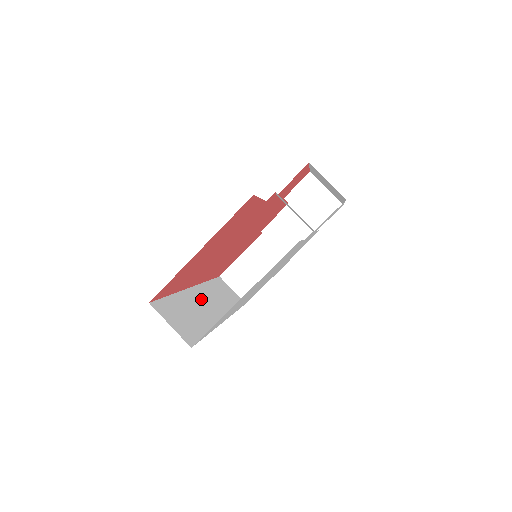
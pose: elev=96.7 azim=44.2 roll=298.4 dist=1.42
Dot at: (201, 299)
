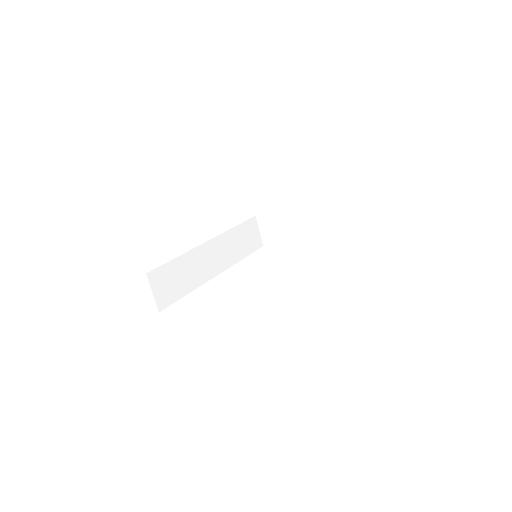
Dot at: (208, 254)
